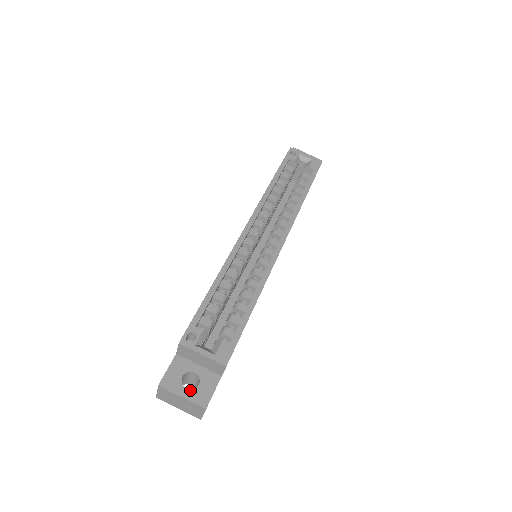
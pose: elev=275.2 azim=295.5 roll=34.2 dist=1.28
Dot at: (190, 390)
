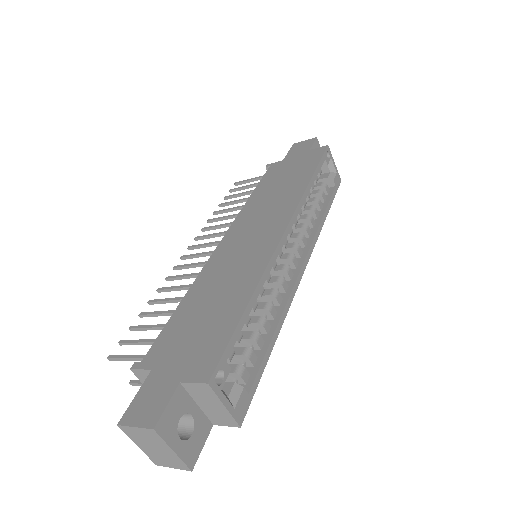
Dot at: (183, 441)
